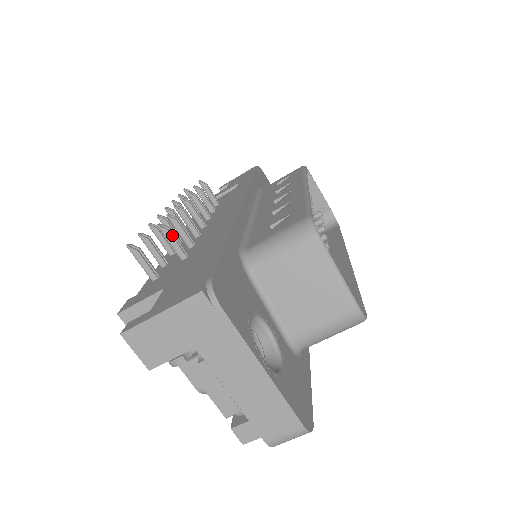
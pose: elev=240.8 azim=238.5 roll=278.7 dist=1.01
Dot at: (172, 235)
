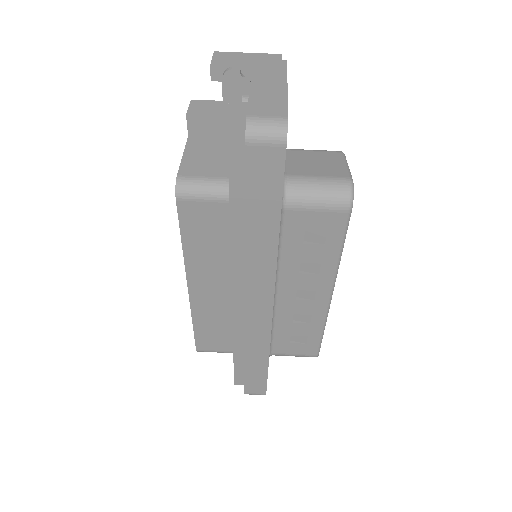
Dot at: occluded
